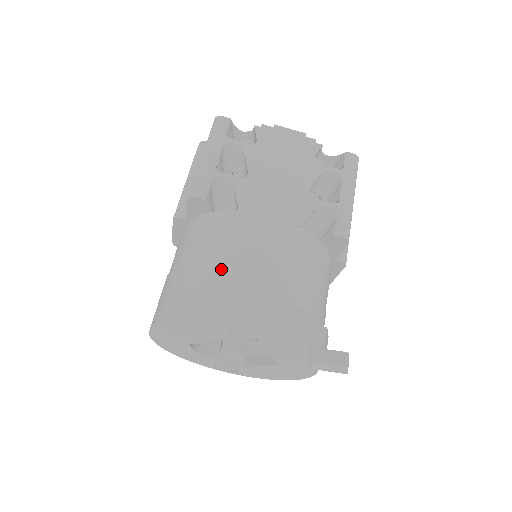
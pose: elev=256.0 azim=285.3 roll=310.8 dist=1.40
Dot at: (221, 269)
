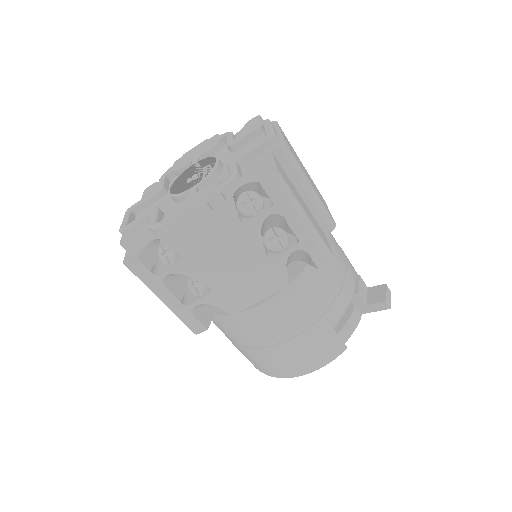
Dot at: (267, 352)
